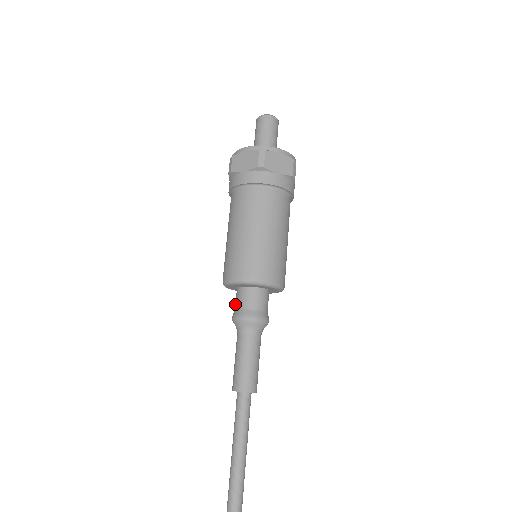
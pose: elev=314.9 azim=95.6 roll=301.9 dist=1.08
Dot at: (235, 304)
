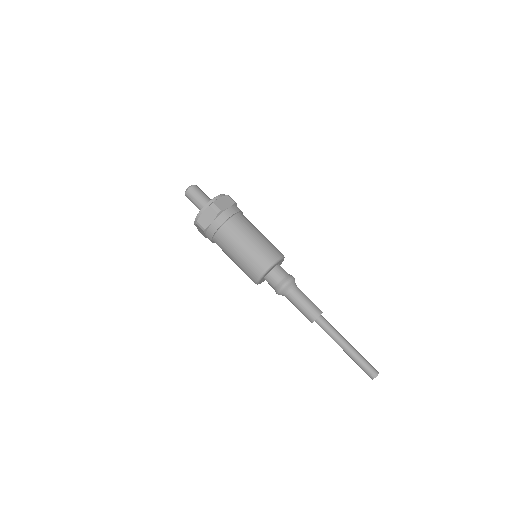
Dot at: (271, 286)
